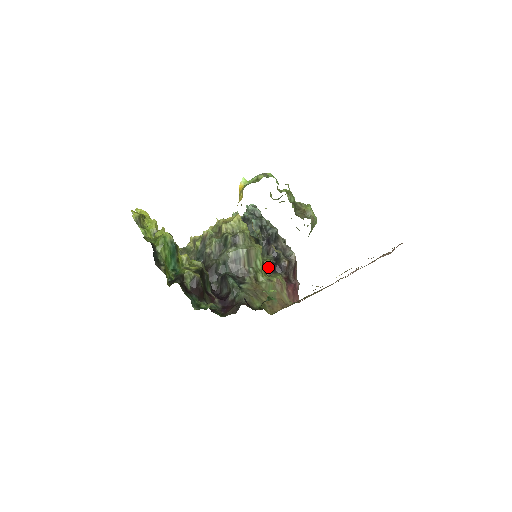
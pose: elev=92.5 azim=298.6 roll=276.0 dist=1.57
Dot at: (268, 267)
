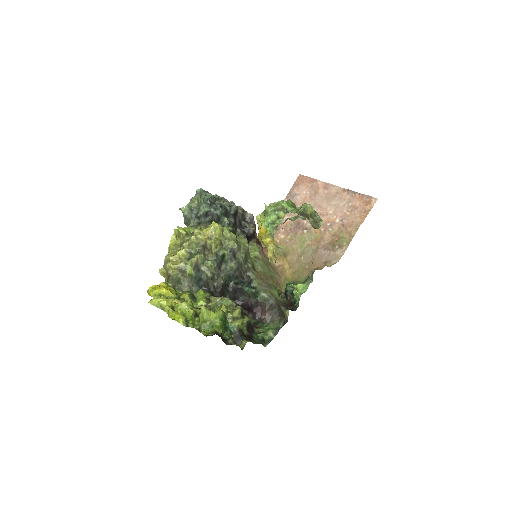
Dot at: occluded
